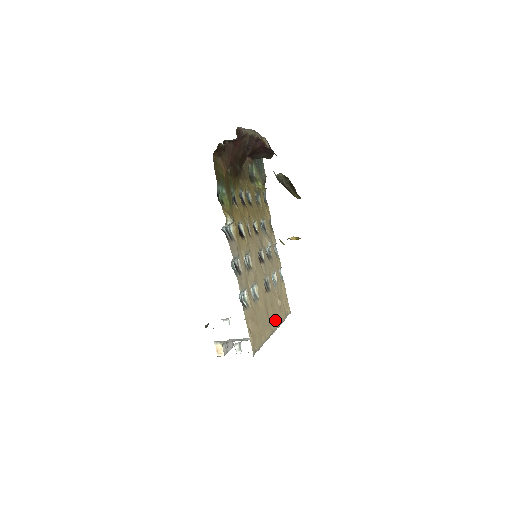
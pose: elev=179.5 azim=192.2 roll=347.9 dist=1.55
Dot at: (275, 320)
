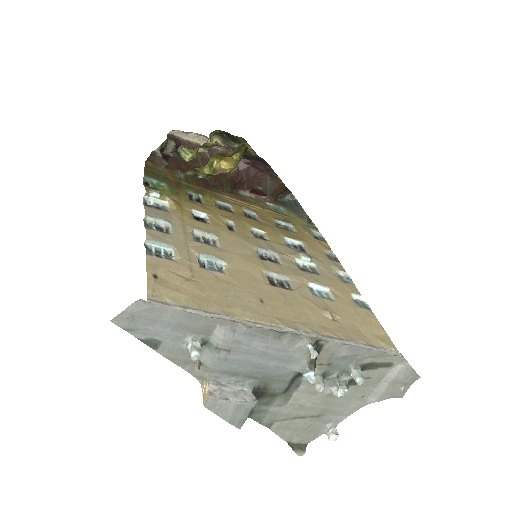
Dot at: (299, 322)
